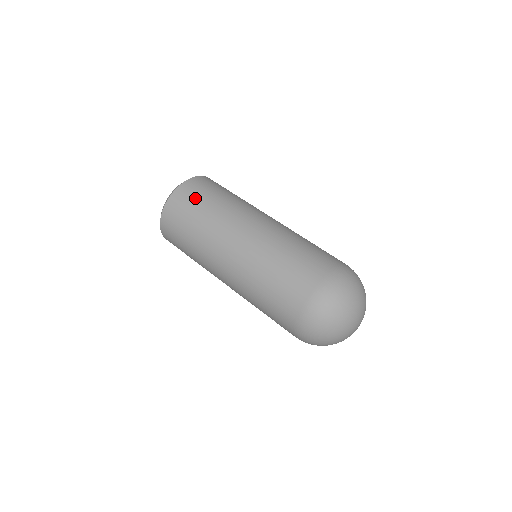
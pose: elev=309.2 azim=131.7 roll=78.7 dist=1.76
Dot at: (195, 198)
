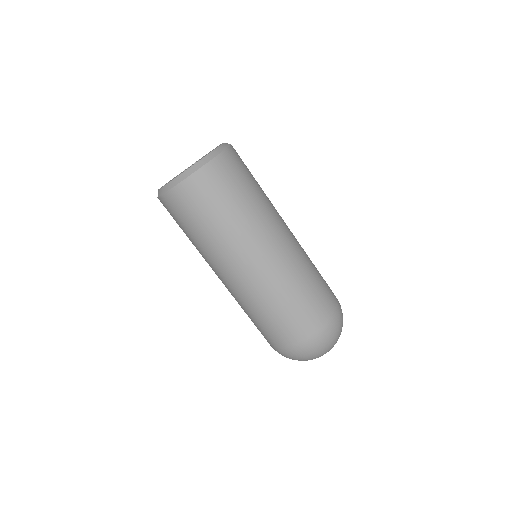
Dot at: (211, 199)
